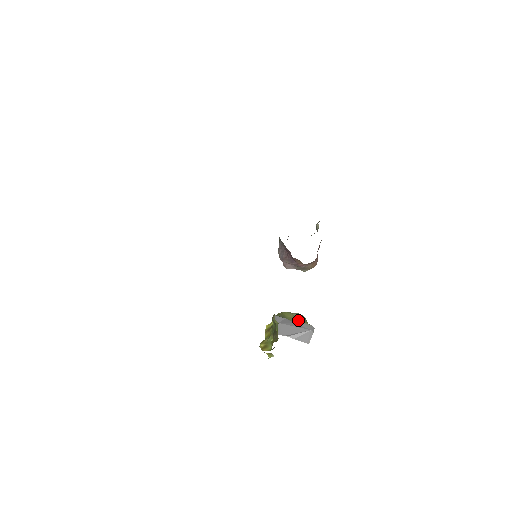
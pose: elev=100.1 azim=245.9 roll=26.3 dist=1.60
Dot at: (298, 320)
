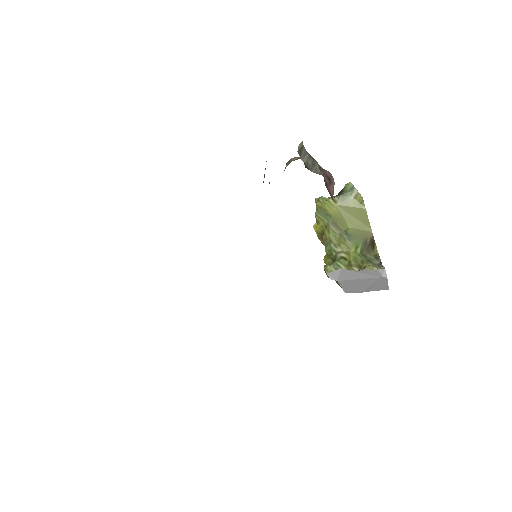
Dot at: (348, 211)
